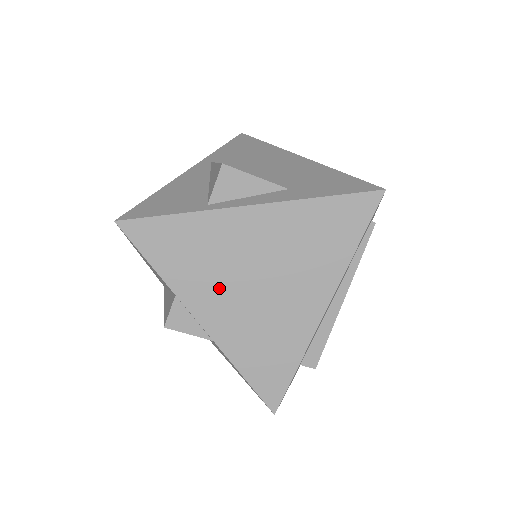
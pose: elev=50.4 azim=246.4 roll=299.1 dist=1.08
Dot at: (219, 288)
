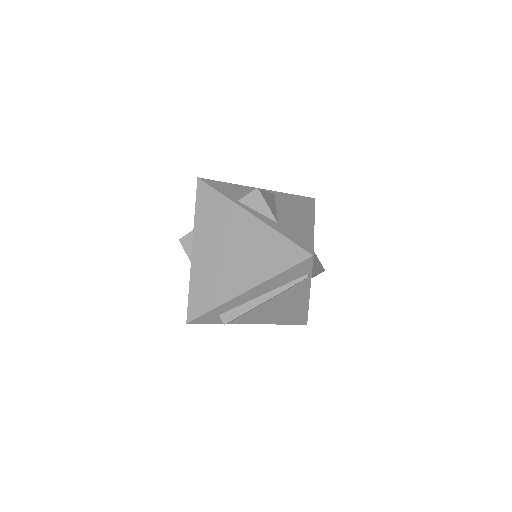
Dot at: (211, 241)
